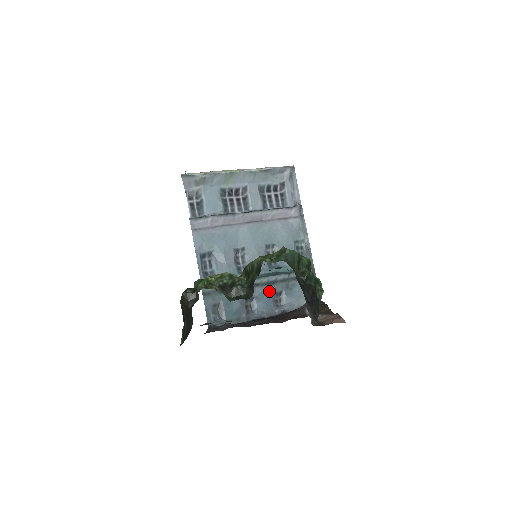
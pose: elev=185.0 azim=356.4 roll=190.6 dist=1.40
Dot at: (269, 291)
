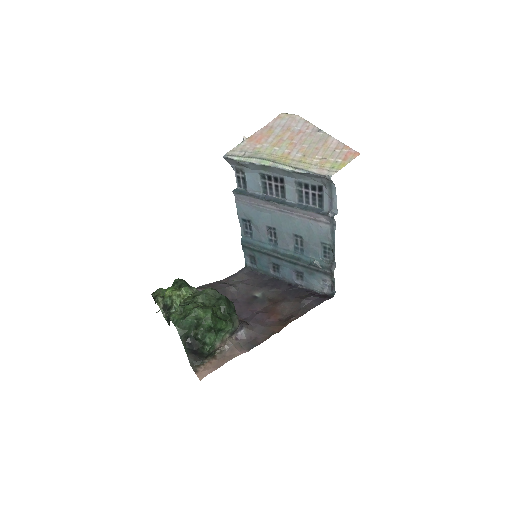
Dot at: (291, 267)
